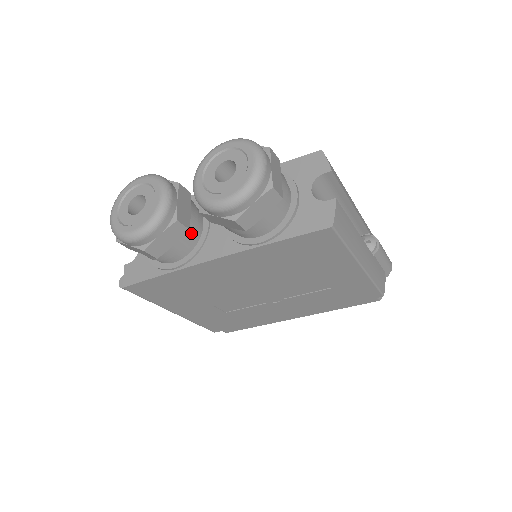
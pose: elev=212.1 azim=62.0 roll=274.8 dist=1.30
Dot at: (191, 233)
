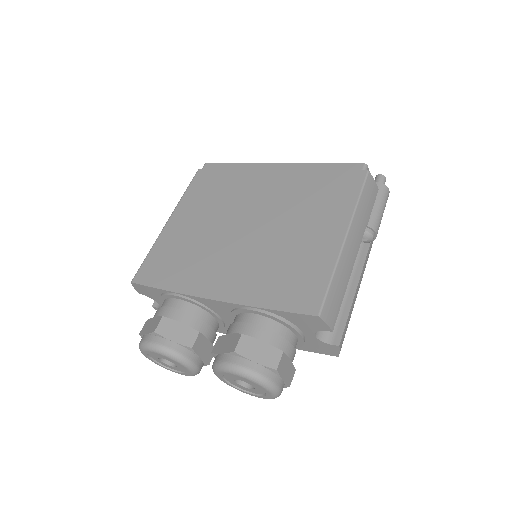
Dot at: occluded
